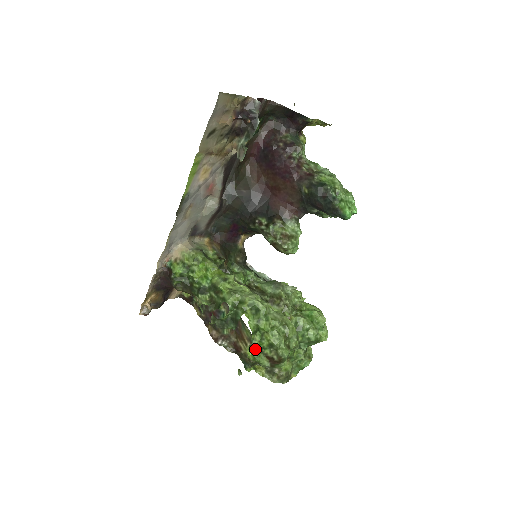
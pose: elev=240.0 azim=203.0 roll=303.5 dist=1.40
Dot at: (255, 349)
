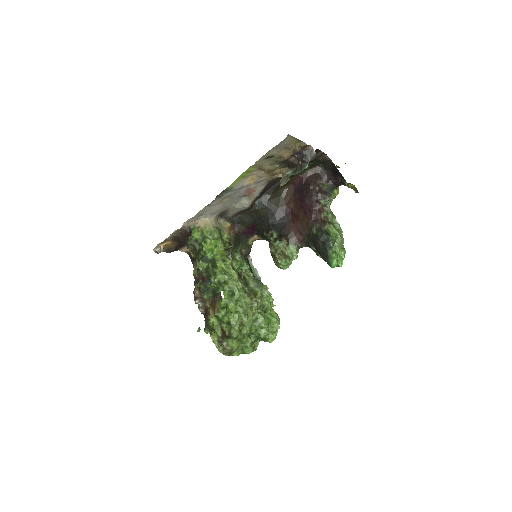
Dot at: (217, 319)
